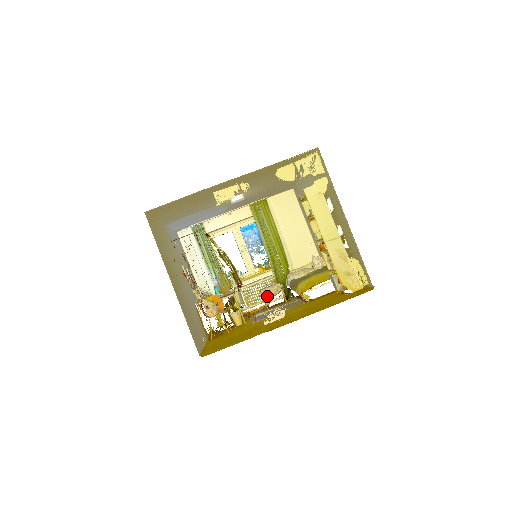
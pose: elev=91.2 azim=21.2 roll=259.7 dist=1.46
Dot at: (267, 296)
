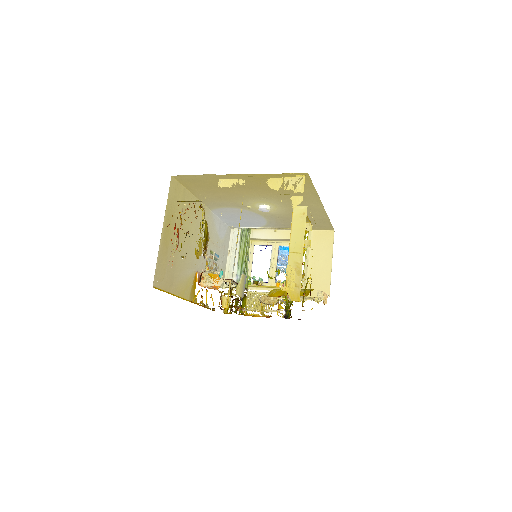
Dot at: (265, 302)
